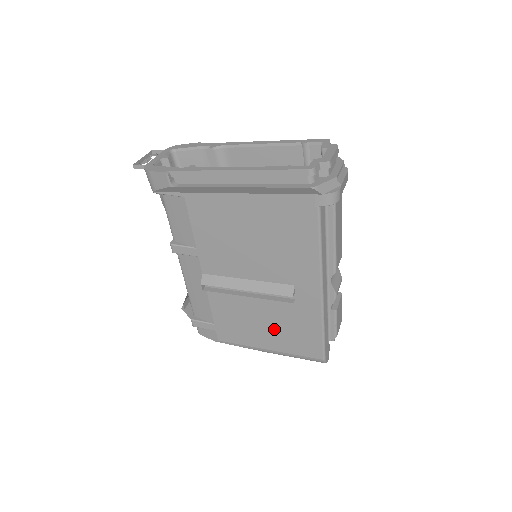
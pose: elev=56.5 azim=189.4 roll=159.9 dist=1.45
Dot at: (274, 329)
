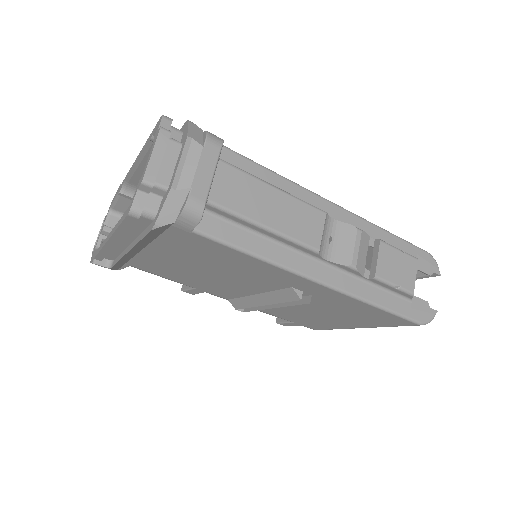
Dot at: (337, 316)
